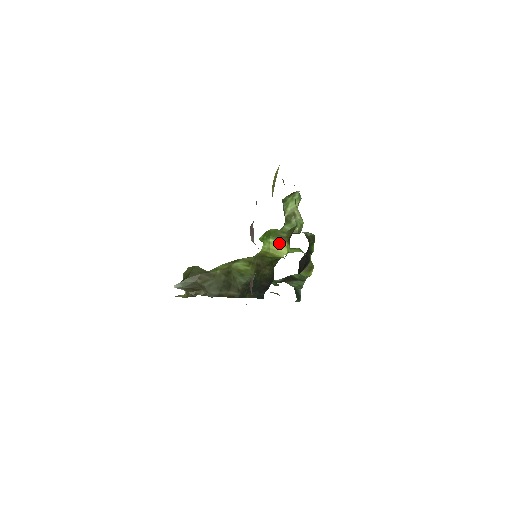
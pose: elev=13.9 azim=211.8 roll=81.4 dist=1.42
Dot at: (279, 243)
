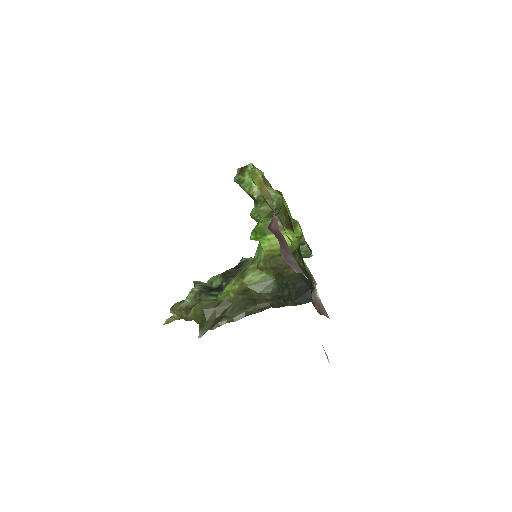
Dot at: occluded
